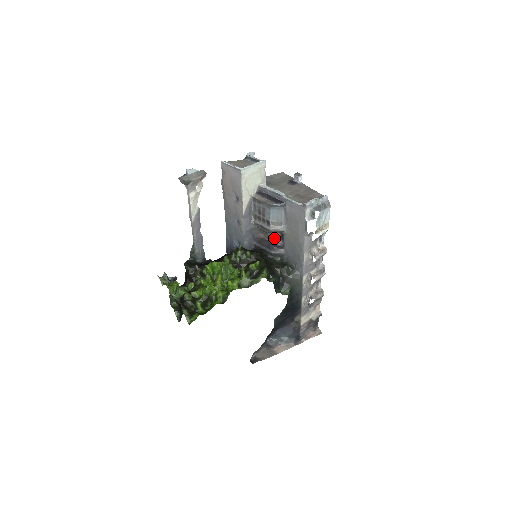
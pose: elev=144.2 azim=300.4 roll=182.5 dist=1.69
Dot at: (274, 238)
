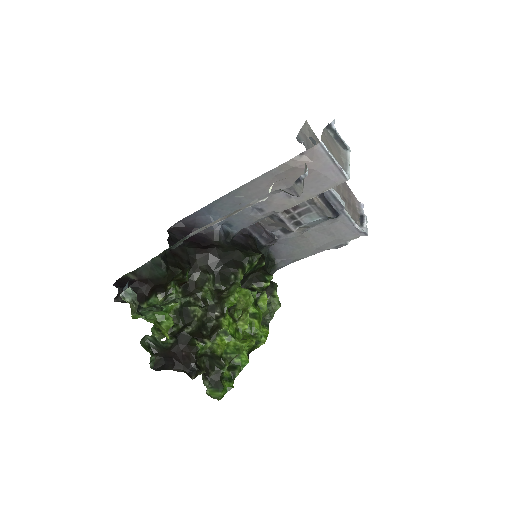
Dot at: (273, 226)
